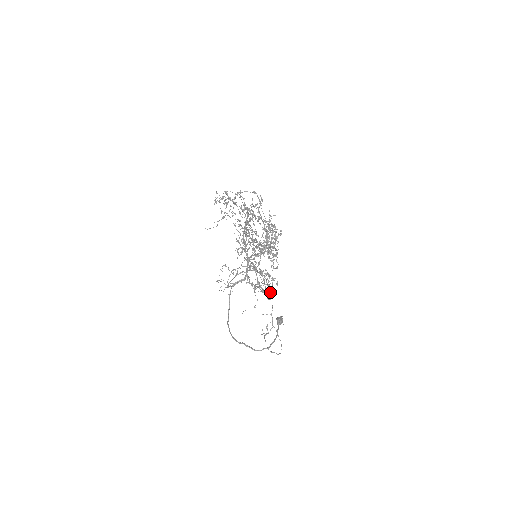
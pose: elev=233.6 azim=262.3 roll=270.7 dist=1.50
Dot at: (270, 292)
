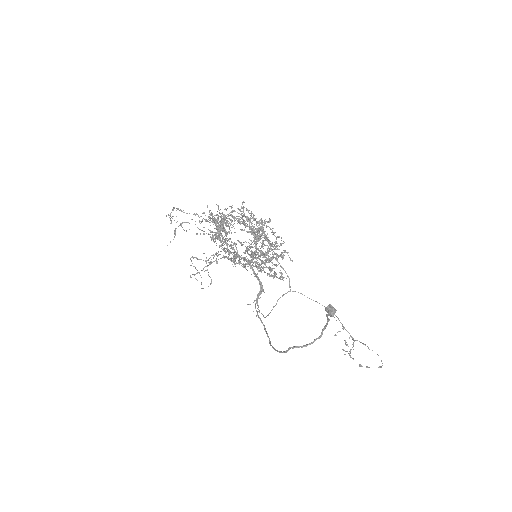
Dot at: (281, 273)
